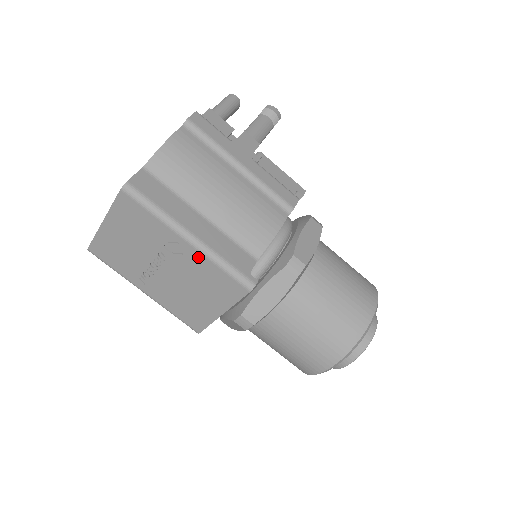
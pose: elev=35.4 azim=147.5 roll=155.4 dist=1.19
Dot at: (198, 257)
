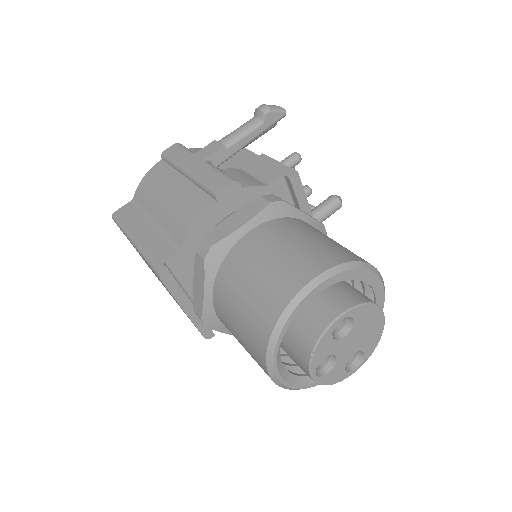
Dot at: occluded
